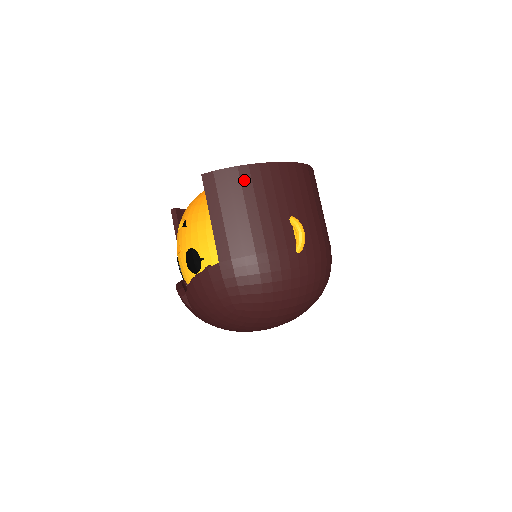
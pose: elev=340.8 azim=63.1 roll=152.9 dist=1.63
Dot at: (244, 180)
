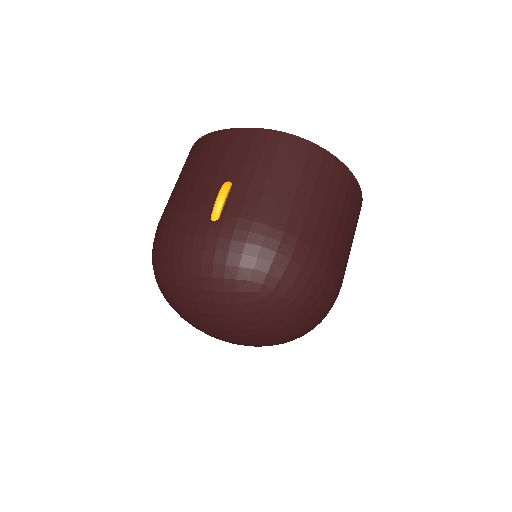
Dot at: (206, 145)
